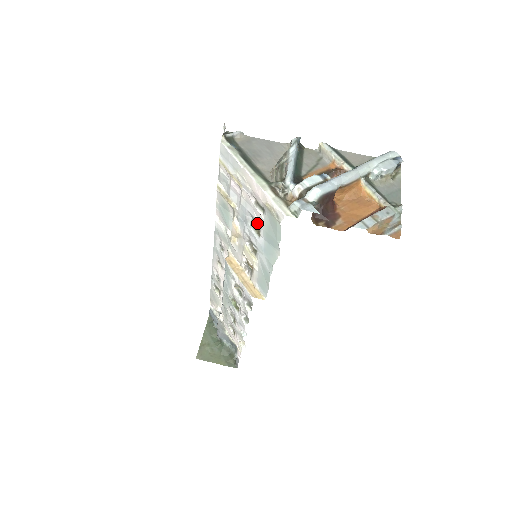
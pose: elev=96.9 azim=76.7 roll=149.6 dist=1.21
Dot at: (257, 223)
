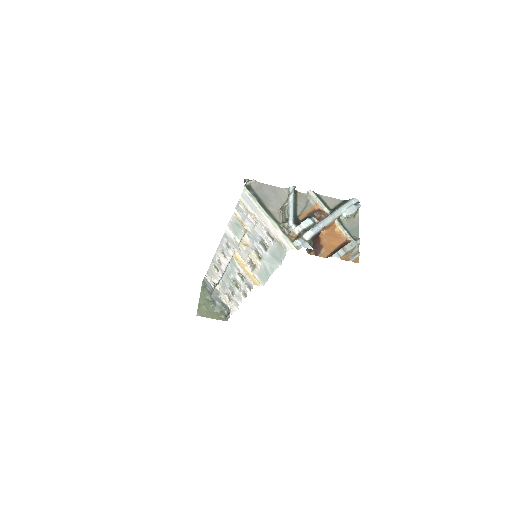
Dot at: (266, 244)
